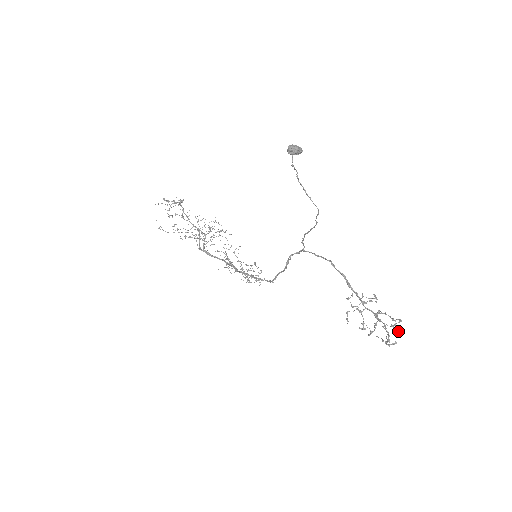
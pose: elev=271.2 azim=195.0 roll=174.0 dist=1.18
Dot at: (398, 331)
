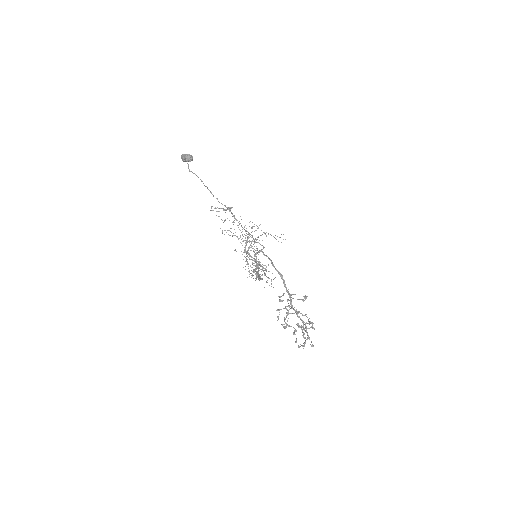
Dot at: (294, 331)
